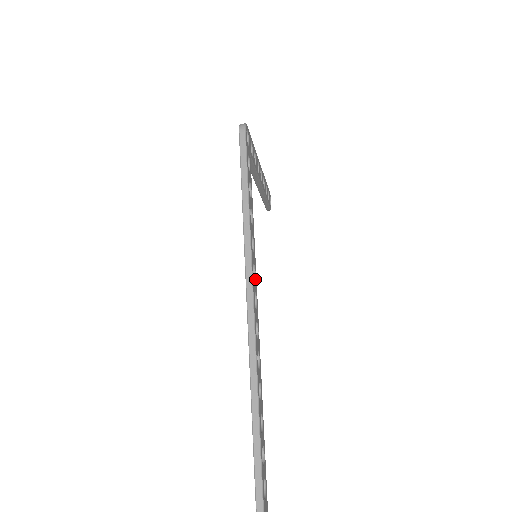
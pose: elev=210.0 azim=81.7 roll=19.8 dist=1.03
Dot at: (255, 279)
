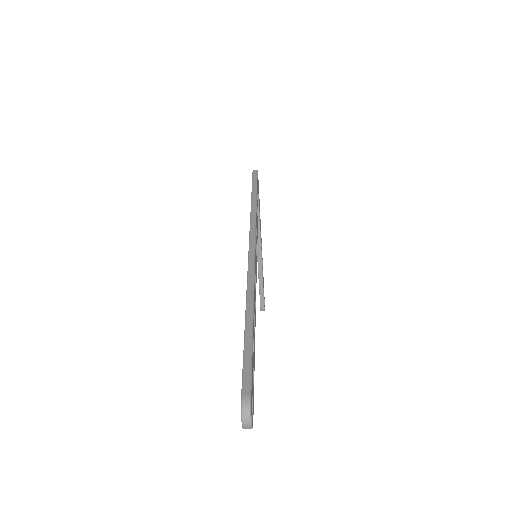
Dot at: occluded
